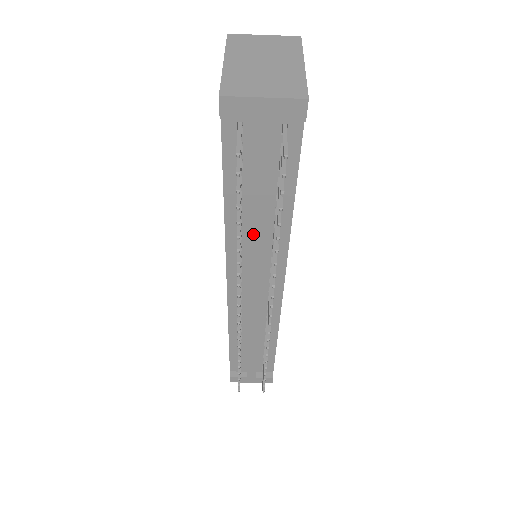
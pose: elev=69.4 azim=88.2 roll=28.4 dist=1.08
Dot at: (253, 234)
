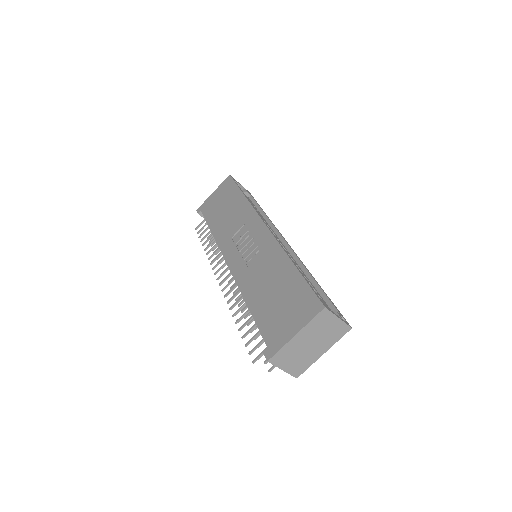
Dot at: occluded
